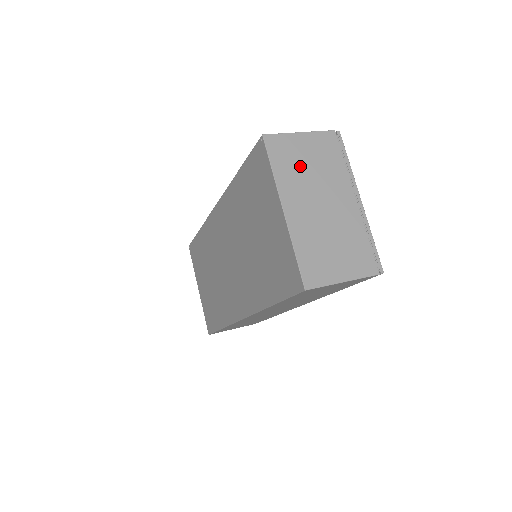
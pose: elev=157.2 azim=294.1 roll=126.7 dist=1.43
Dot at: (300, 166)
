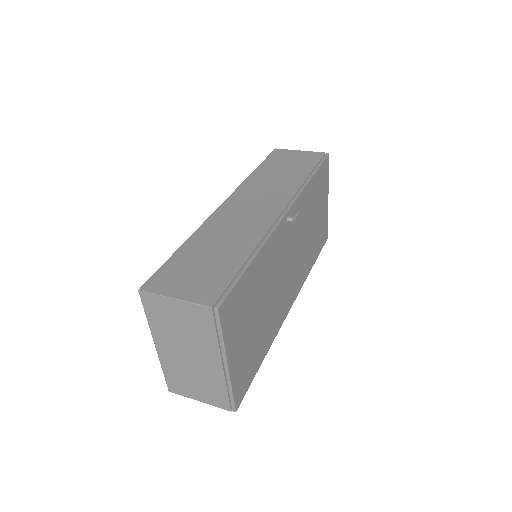
Dot at: (171, 324)
